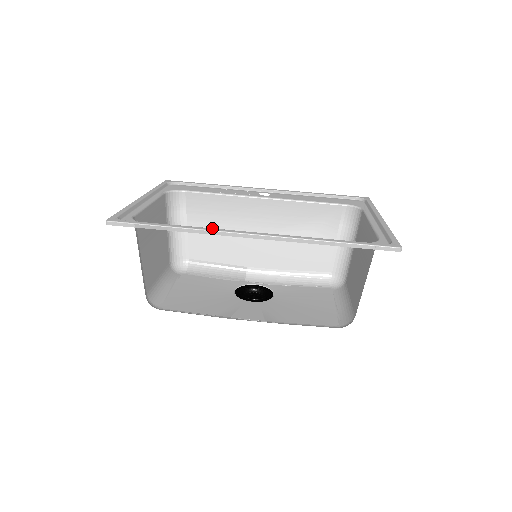
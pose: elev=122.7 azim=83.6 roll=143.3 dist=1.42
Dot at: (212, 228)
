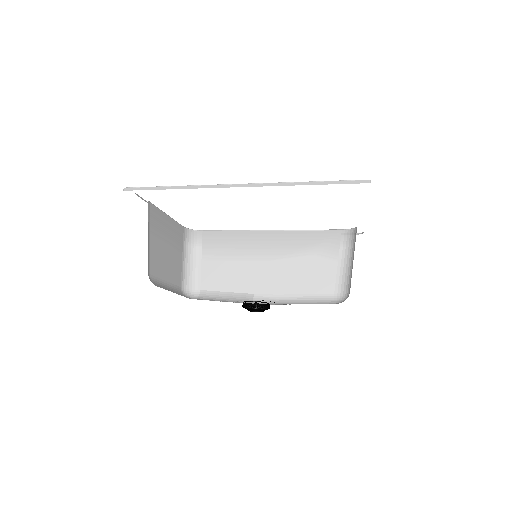
Dot at: (207, 186)
